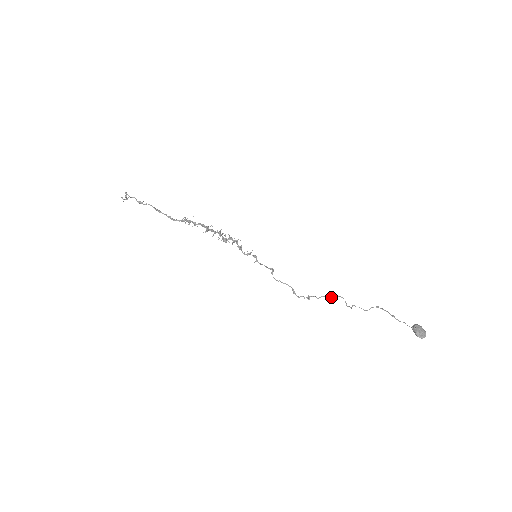
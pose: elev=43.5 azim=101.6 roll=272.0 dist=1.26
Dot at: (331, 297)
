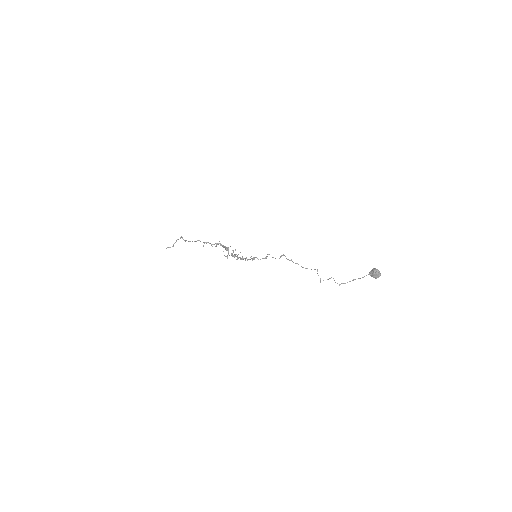
Dot at: (307, 268)
